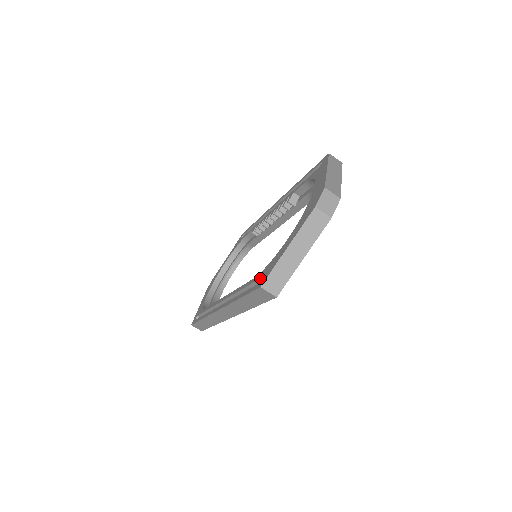
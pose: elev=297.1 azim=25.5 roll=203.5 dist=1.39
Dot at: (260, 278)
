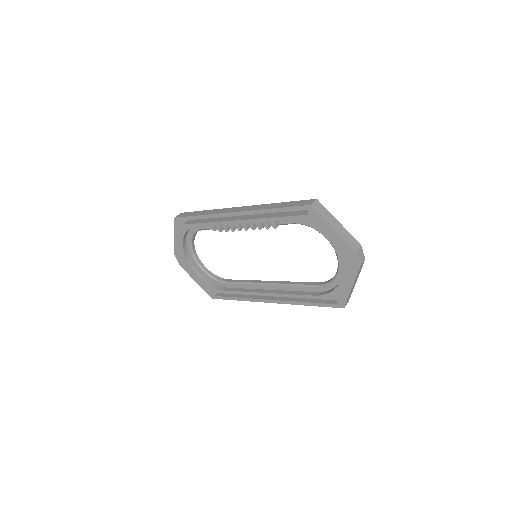
Dot at: occluded
